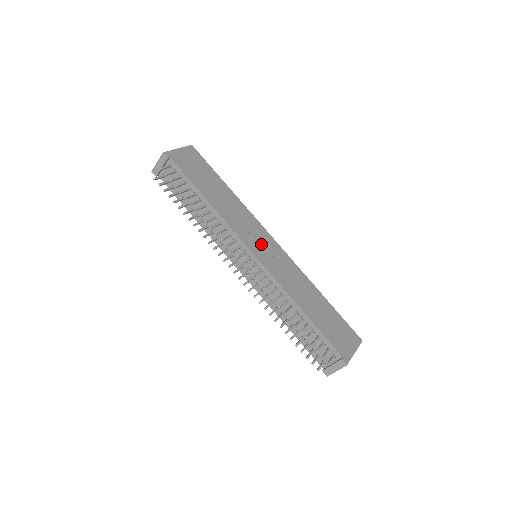
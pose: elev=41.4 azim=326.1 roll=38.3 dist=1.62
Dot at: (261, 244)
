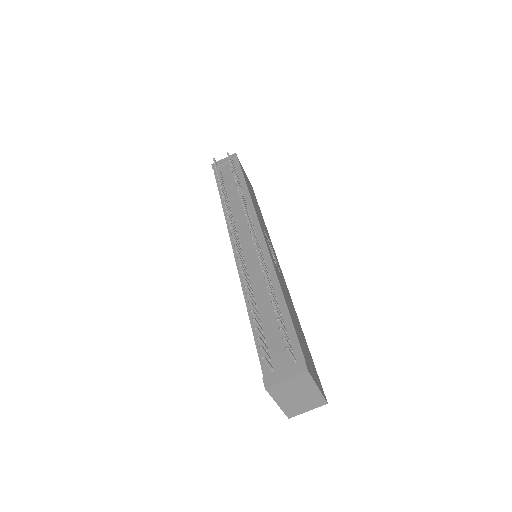
Dot at: (270, 247)
